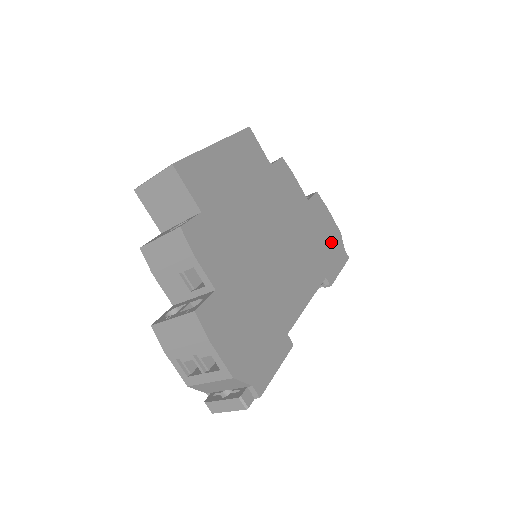
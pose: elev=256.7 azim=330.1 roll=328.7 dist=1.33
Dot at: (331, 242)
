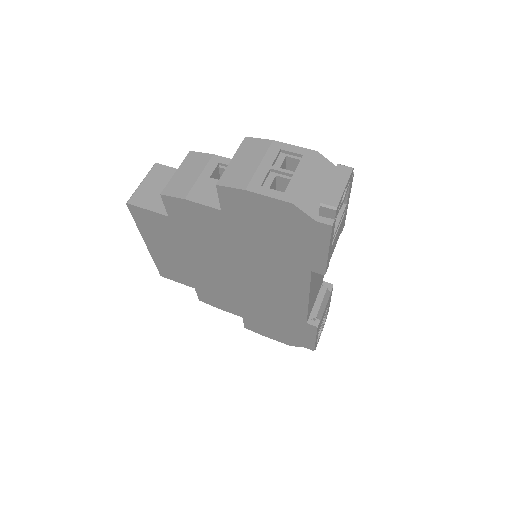
Dot at: occluded
